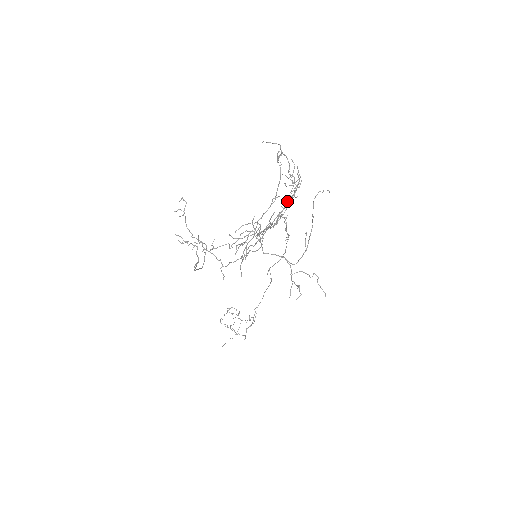
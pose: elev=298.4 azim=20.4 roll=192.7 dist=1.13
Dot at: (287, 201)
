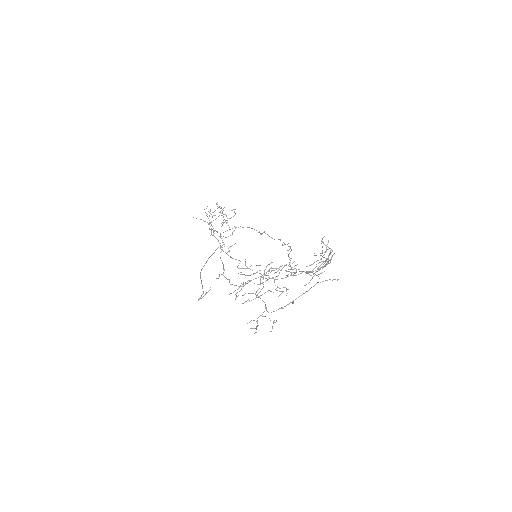
Dot at: occluded
